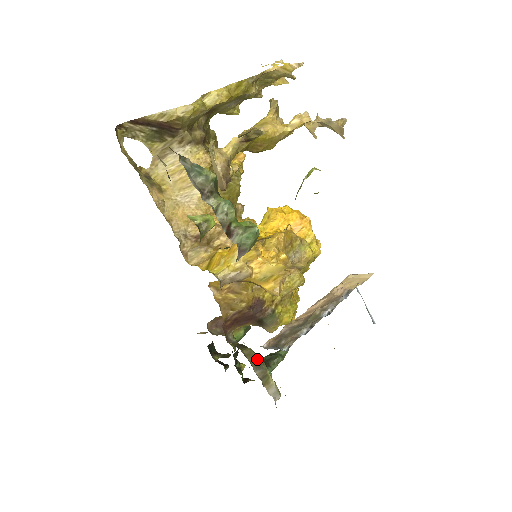
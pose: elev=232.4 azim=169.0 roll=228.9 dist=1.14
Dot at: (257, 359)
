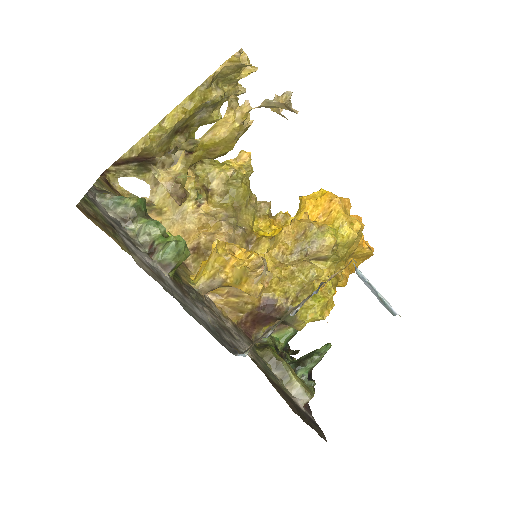
Dot at: (275, 359)
